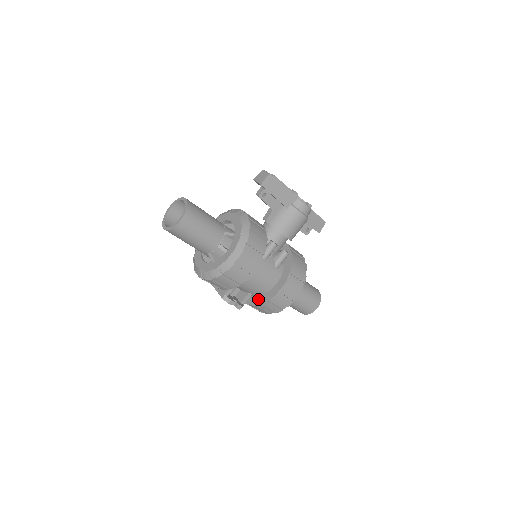
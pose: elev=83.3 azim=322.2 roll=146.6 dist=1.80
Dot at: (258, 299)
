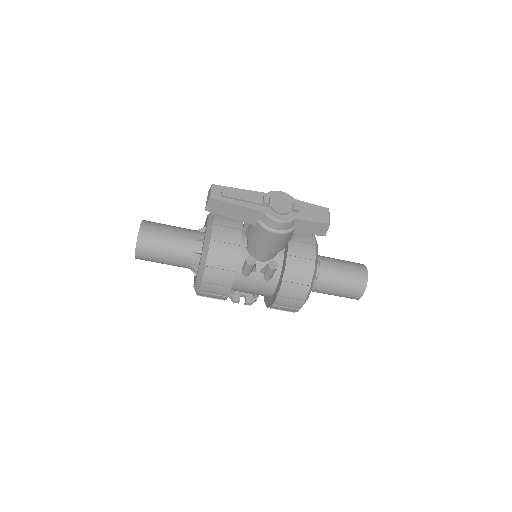
Dot at: (266, 298)
